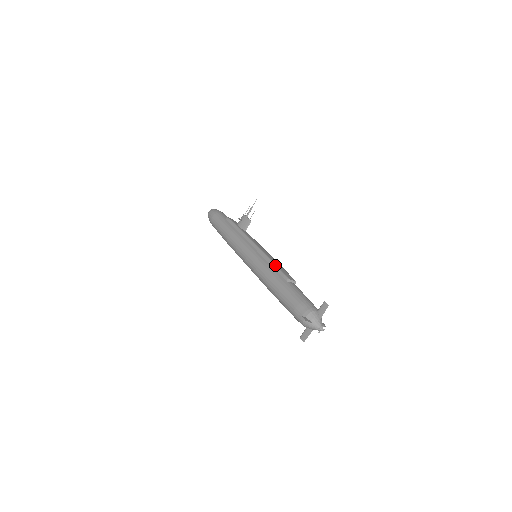
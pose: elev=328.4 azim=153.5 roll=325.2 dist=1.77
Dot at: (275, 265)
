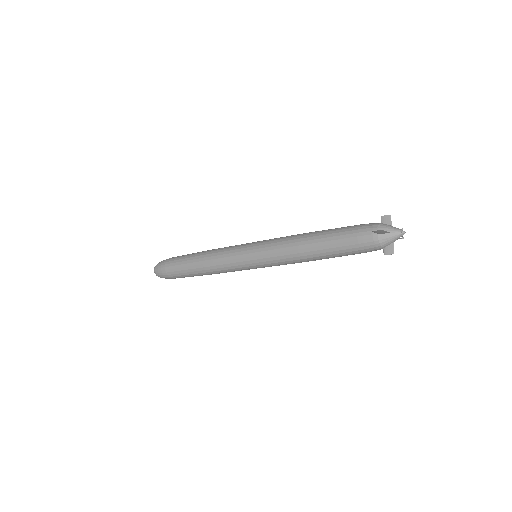
Dot at: occluded
